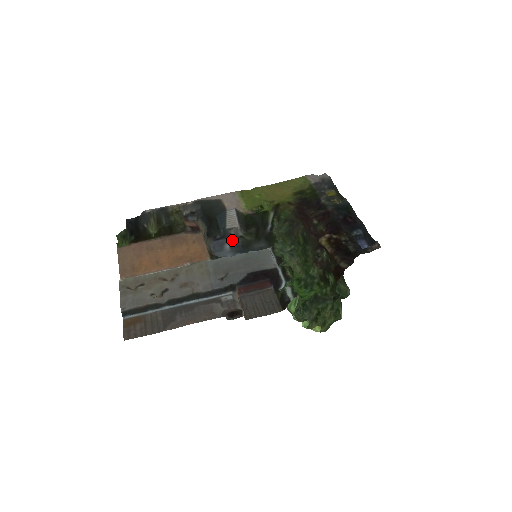
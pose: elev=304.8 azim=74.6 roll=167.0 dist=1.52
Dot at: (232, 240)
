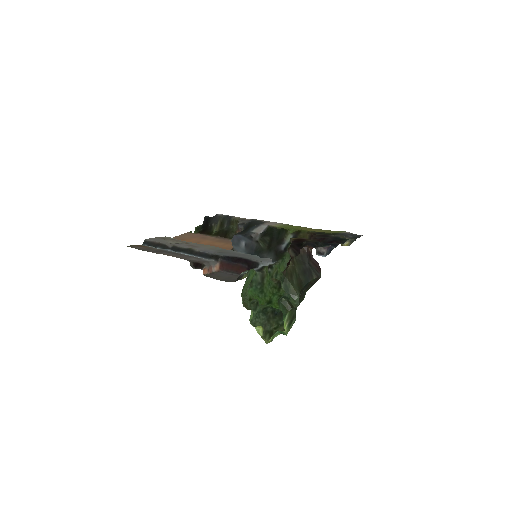
Dot at: (249, 241)
